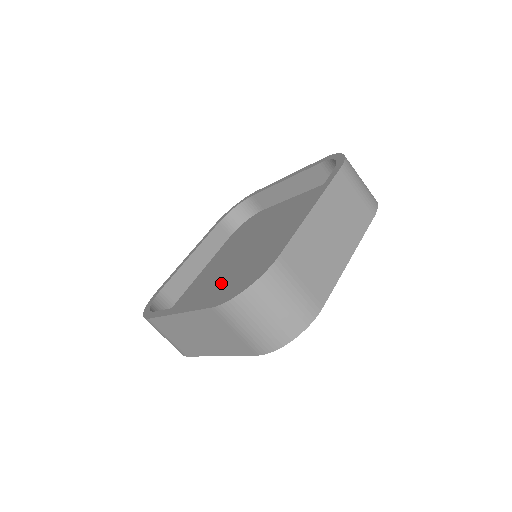
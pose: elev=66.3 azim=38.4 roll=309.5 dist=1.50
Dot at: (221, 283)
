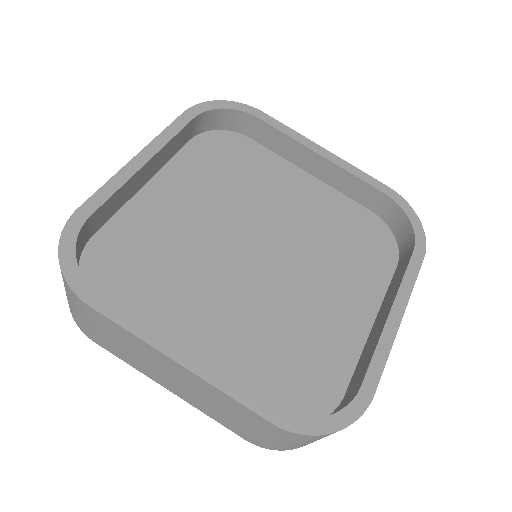
Dot at: (206, 280)
